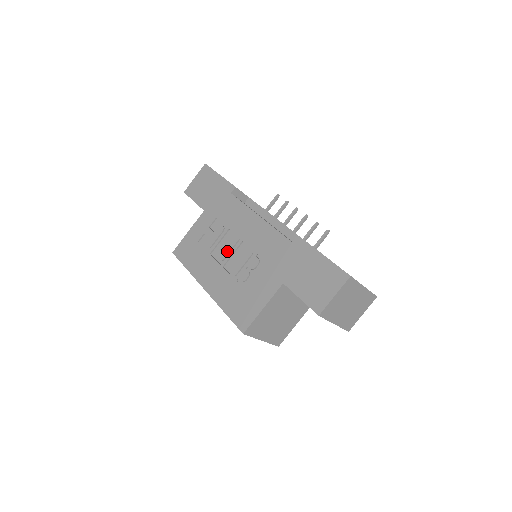
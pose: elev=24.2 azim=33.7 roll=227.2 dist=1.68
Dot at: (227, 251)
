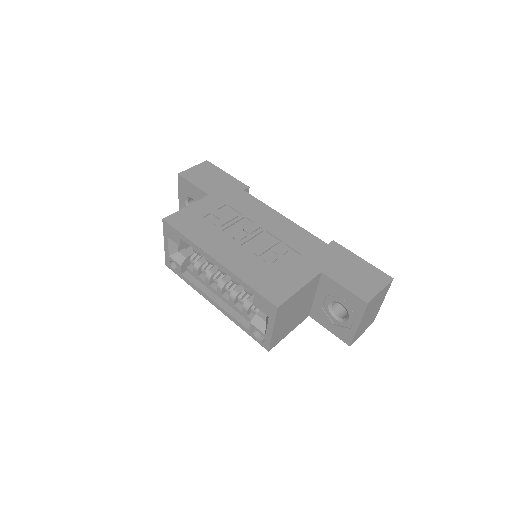
Dot at: (245, 233)
